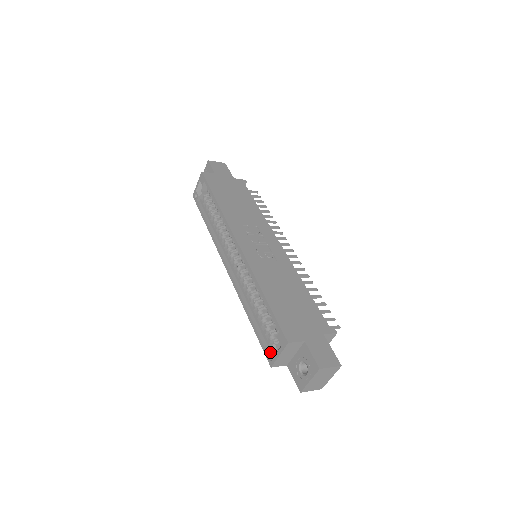
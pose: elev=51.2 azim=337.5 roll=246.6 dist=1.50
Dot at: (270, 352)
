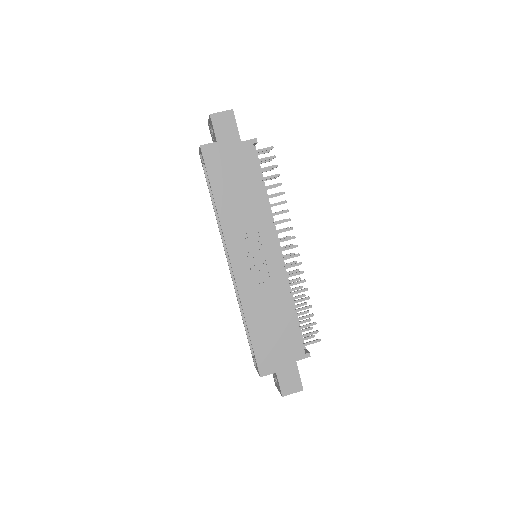
Dot at: (254, 361)
